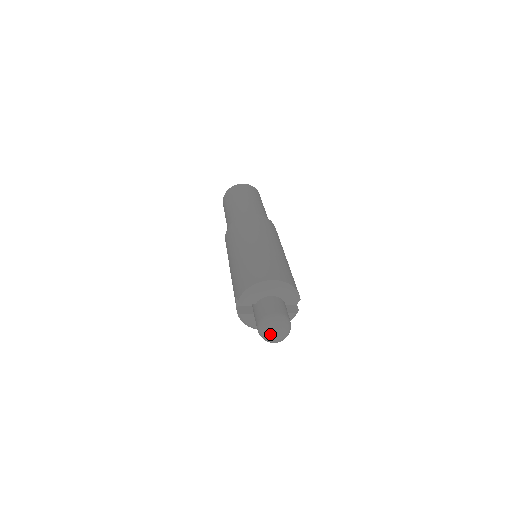
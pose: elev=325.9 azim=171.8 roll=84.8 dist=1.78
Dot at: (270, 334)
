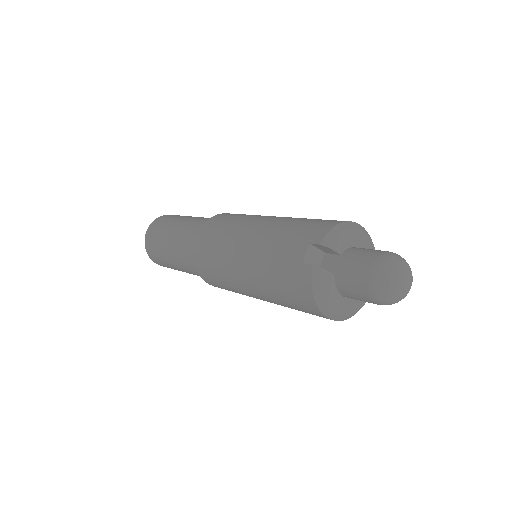
Dot at: (402, 273)
